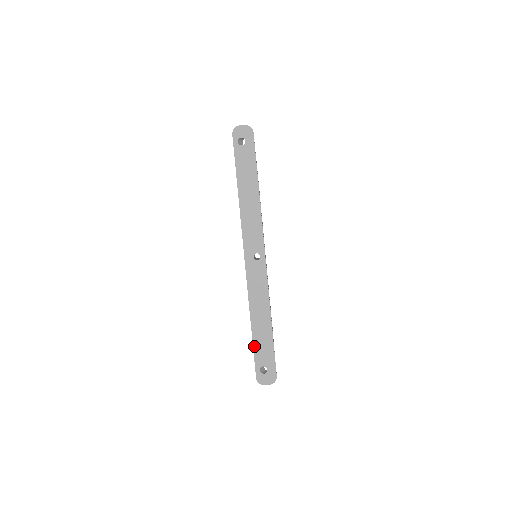
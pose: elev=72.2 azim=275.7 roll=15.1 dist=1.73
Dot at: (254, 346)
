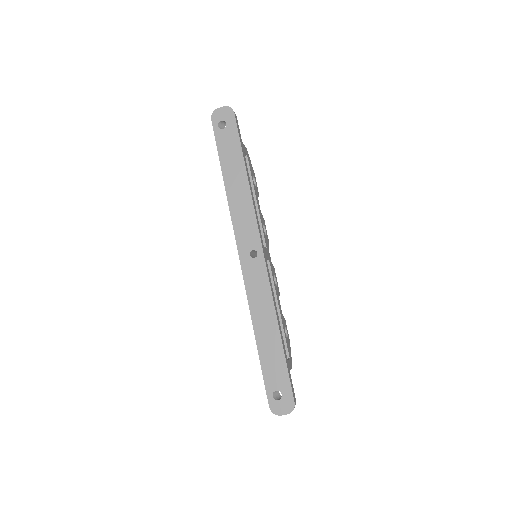
Dot at: (262, 365)
